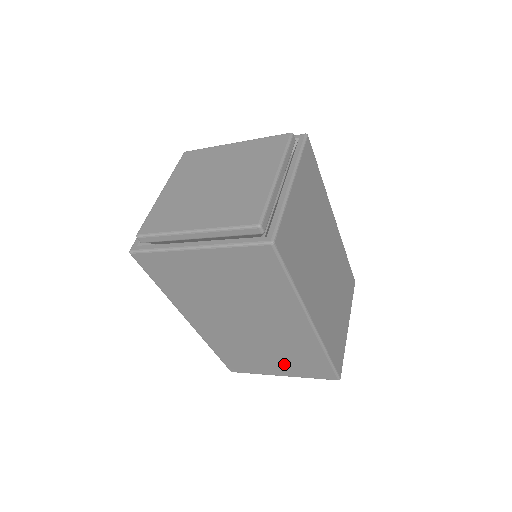
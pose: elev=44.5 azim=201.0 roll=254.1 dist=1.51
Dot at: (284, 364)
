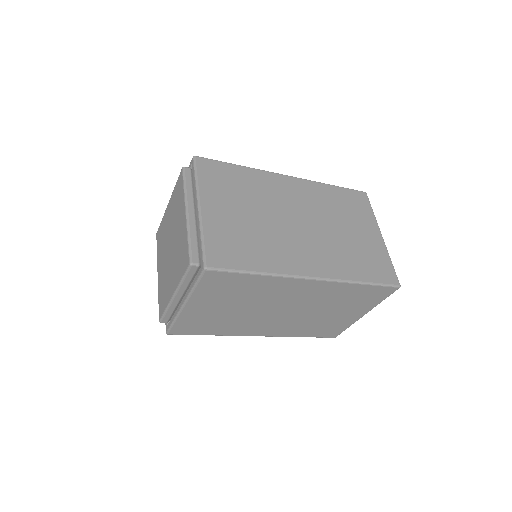
Dot at: occluded
